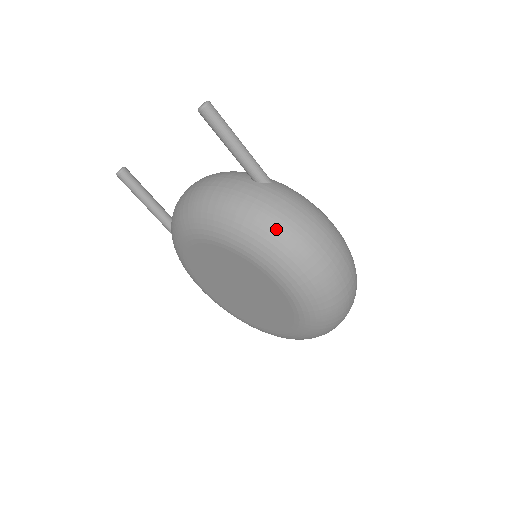
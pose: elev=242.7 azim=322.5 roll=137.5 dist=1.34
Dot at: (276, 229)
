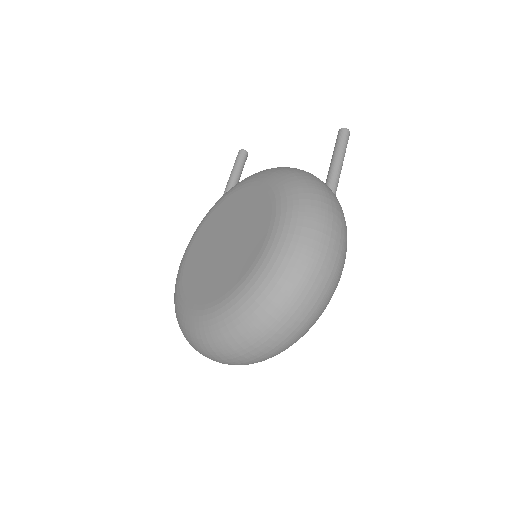
Dot at: (317, 191)
